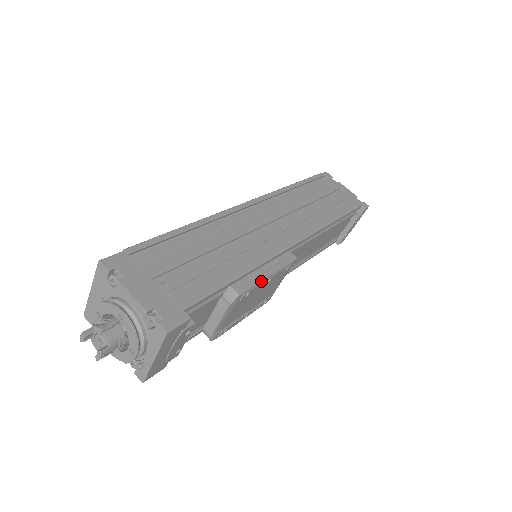
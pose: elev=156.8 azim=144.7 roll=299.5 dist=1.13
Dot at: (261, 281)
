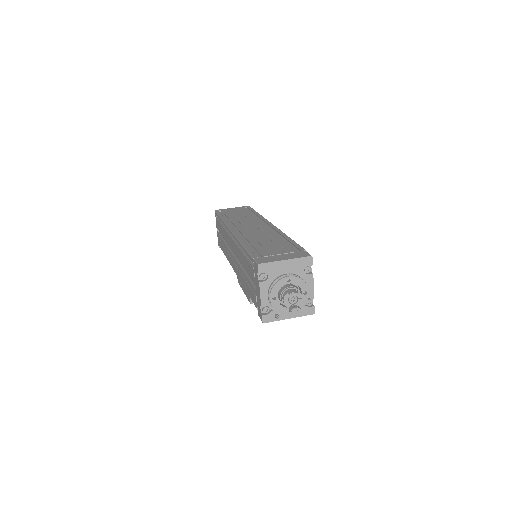
Dot at: occluded
